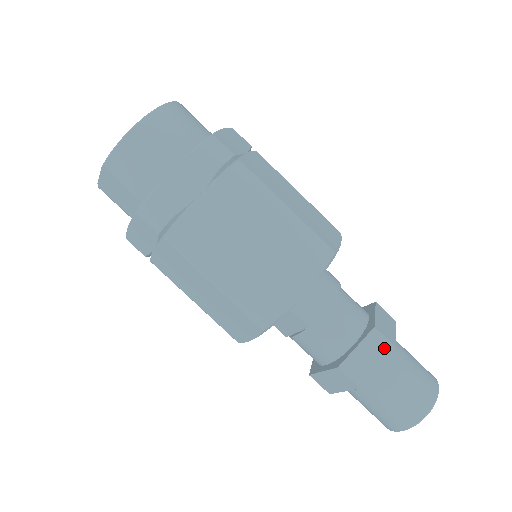
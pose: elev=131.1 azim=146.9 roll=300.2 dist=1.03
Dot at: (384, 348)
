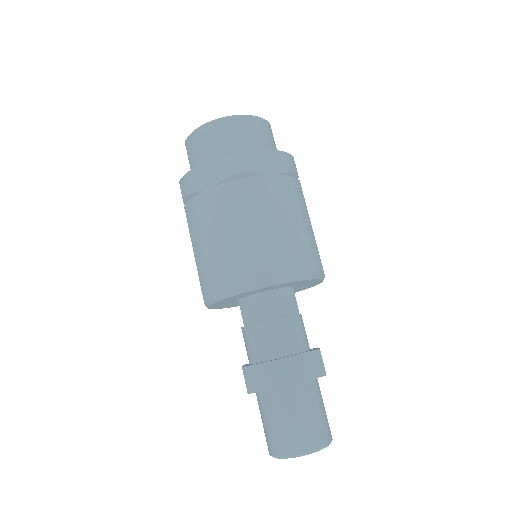
Dot at: (280, 379)
